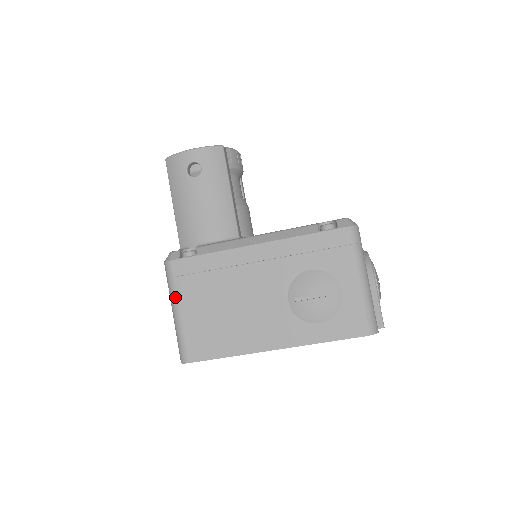
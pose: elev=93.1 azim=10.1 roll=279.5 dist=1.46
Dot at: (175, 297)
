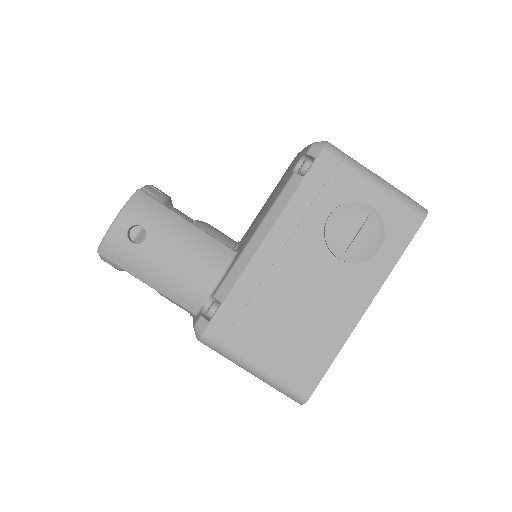
Dot at: (241, 358)
